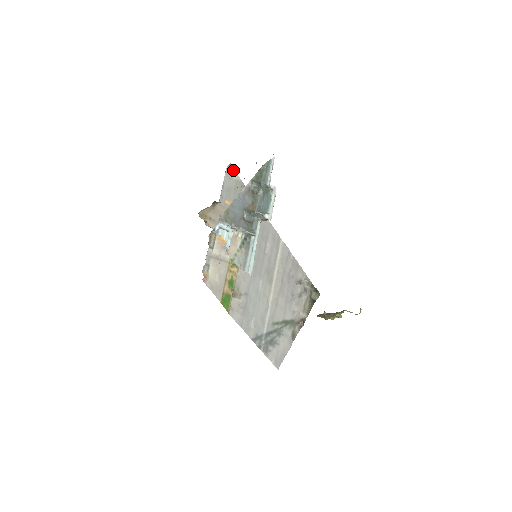
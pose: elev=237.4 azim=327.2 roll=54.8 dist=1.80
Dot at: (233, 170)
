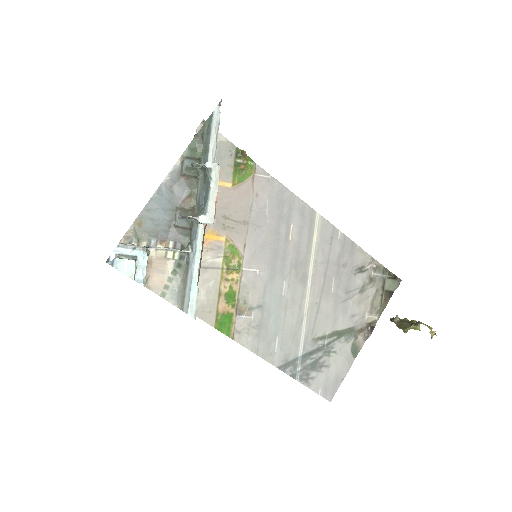
Dot at: occluded
